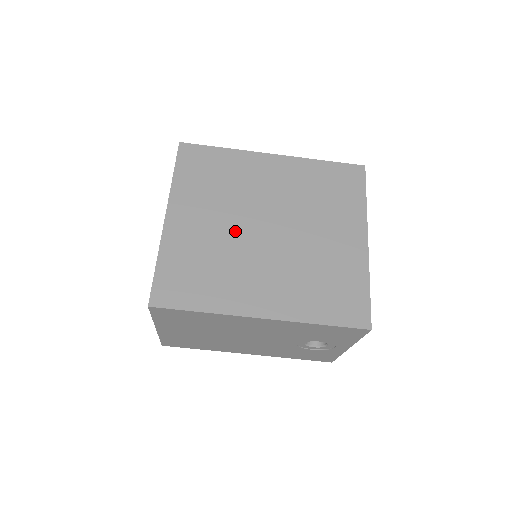
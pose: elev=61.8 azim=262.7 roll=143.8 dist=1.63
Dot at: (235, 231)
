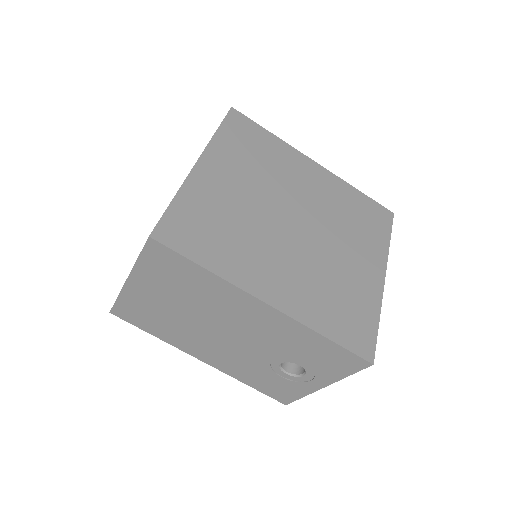
Dot at: (263, 209)
